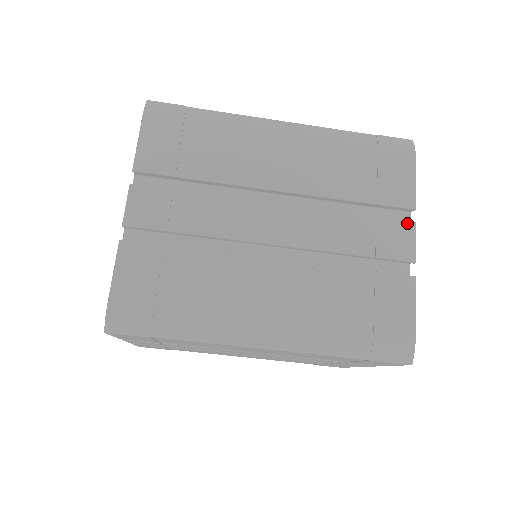
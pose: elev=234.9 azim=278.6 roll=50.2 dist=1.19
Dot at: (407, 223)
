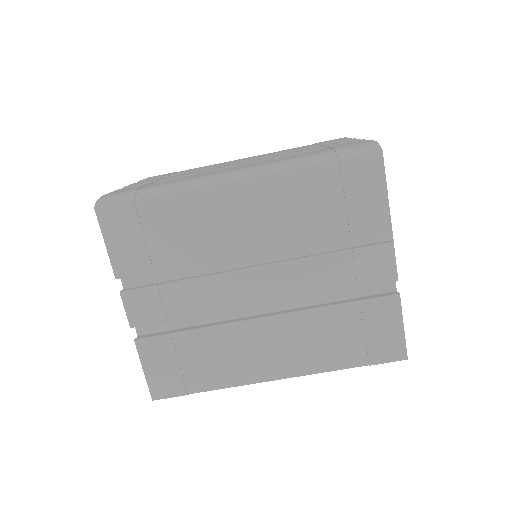
Dot at: occluded
